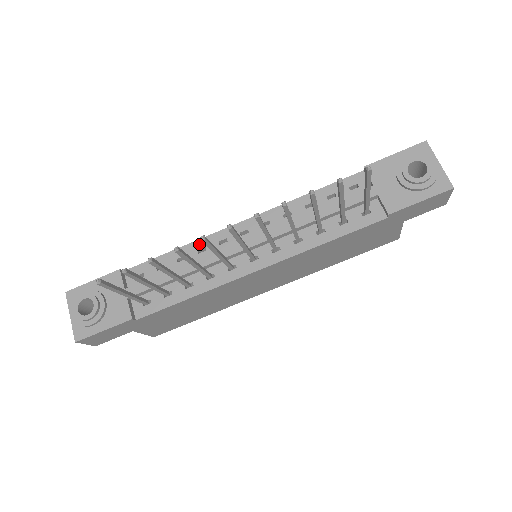
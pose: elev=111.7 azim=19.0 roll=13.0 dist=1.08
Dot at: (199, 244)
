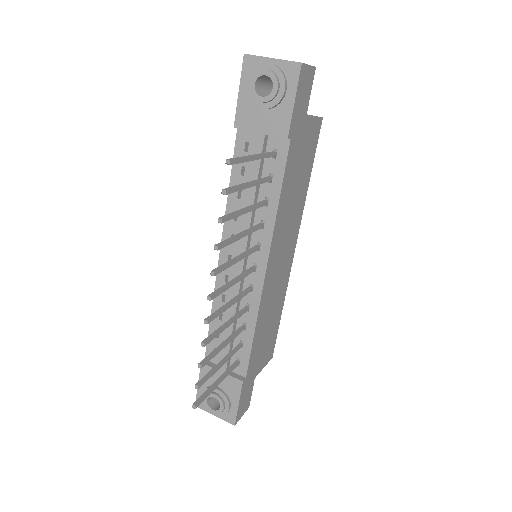
Dot at: (217, 297)
